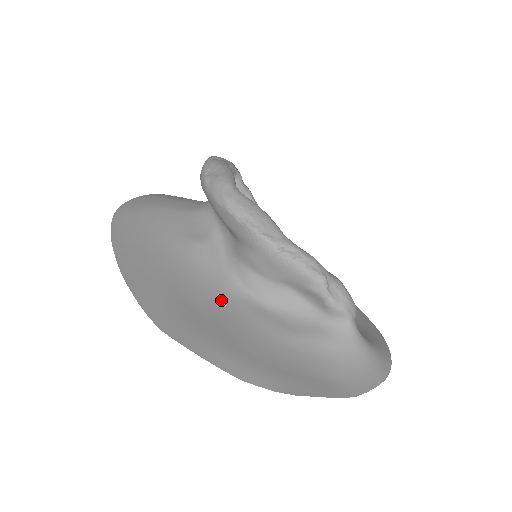
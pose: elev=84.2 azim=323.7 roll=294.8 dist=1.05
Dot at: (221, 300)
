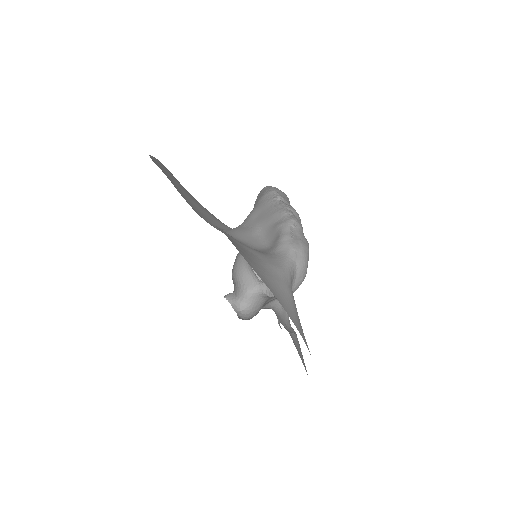
Dot at: (202, 217)
